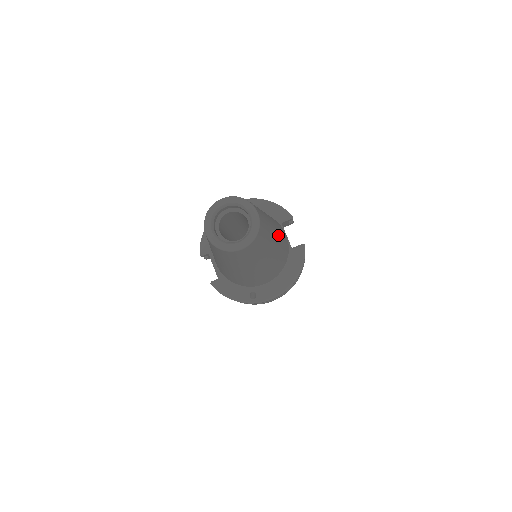
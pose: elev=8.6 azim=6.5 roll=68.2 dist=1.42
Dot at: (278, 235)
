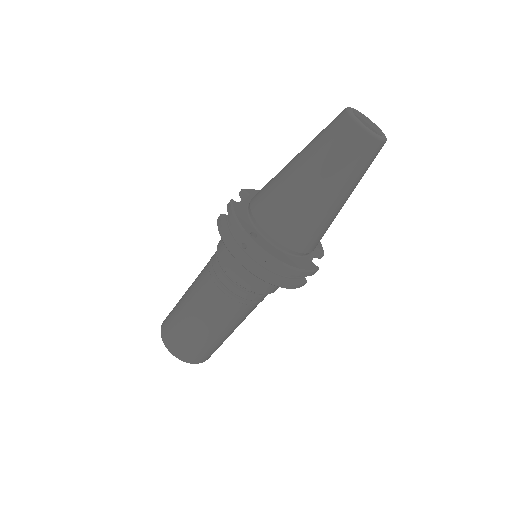
Dot at: (340, 209)
